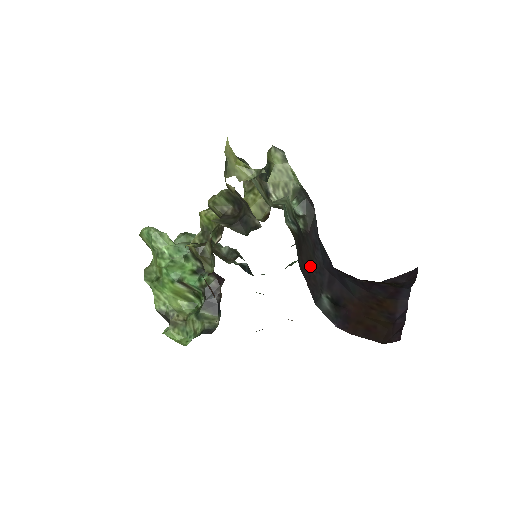
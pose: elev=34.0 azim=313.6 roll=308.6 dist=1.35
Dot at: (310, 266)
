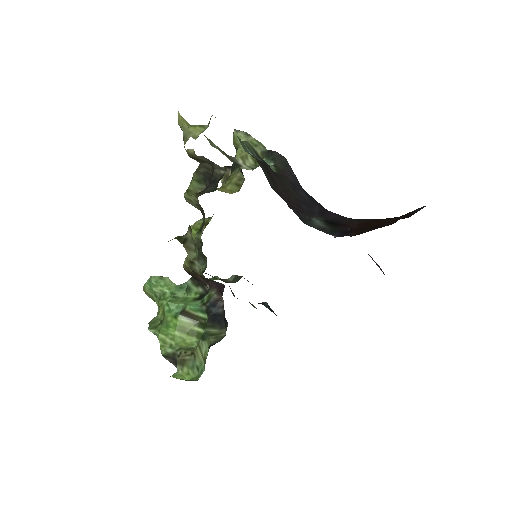
Dot at: (290, 197)
